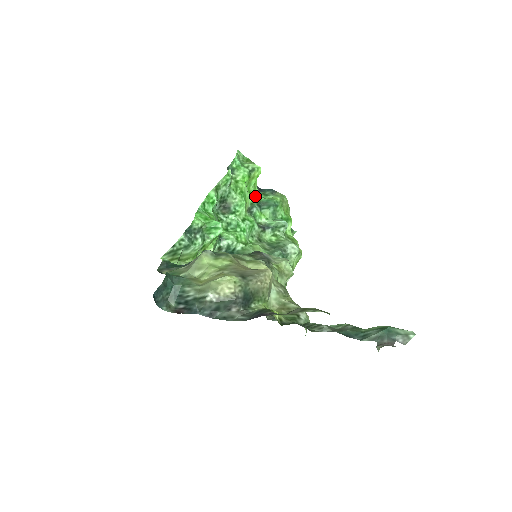
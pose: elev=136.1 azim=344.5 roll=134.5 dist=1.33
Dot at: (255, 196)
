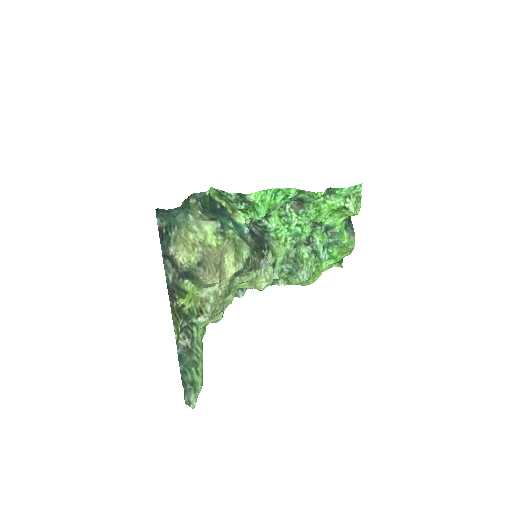
Dot at: (333, 221)
